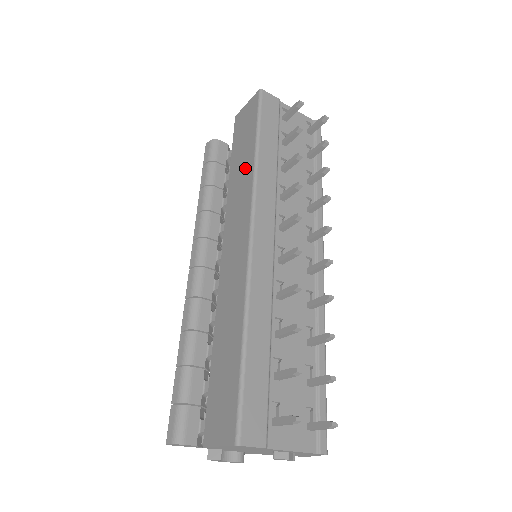
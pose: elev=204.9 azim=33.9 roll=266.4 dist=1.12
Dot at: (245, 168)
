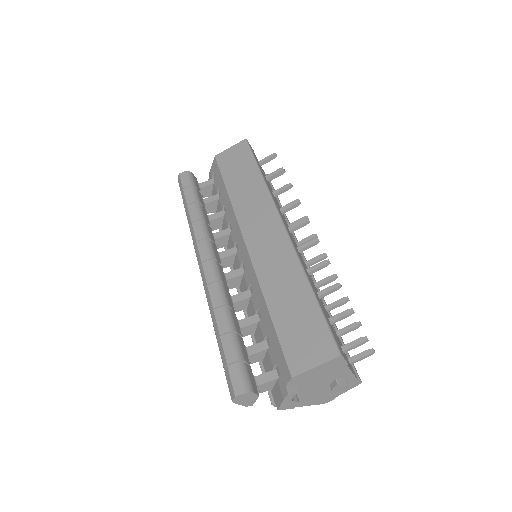
Dot at: (252, 187)
